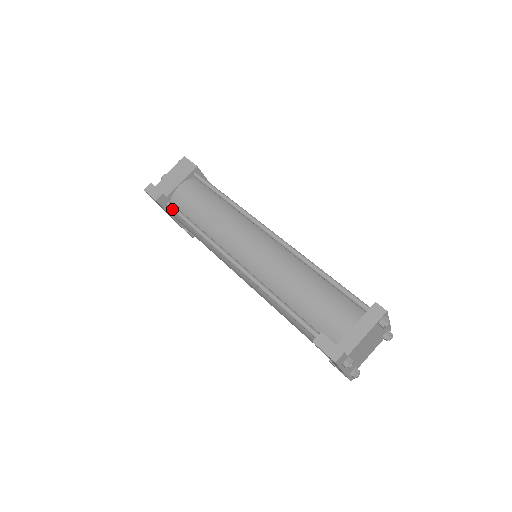
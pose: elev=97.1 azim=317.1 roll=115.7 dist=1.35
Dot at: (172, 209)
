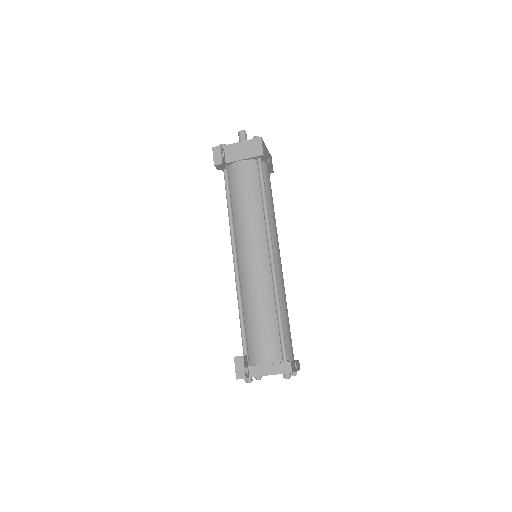
Dot at: (224, 175)
